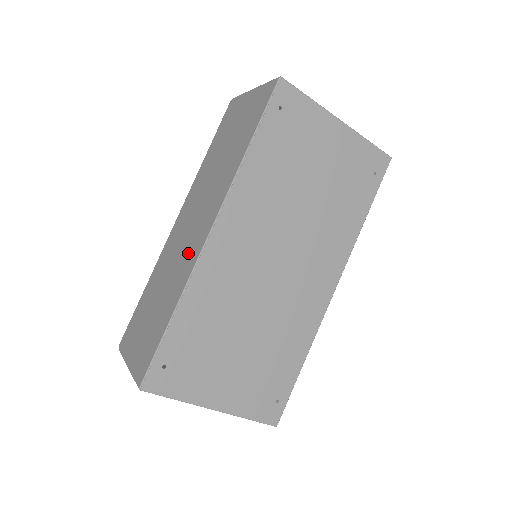
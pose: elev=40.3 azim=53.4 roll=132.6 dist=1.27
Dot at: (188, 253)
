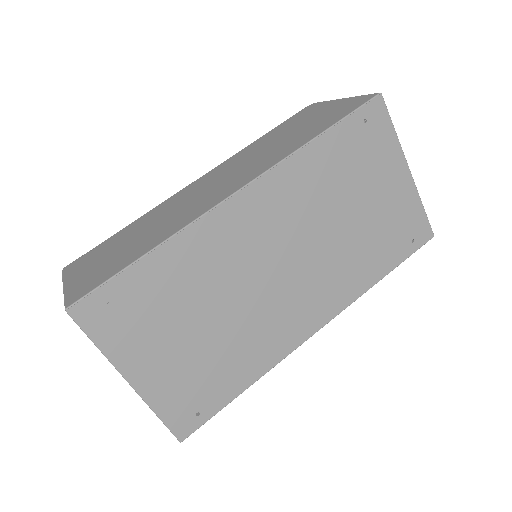
Dot at: (198, 205)
